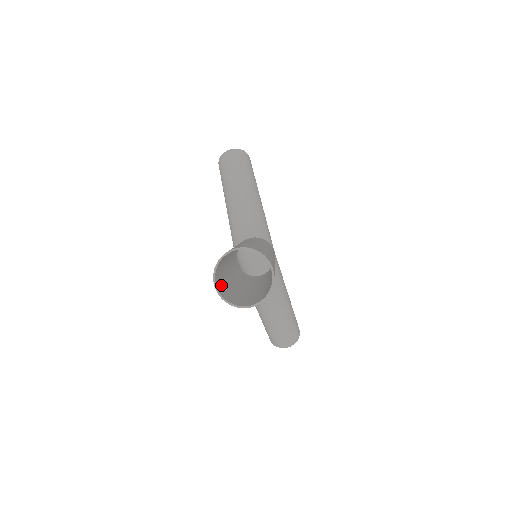
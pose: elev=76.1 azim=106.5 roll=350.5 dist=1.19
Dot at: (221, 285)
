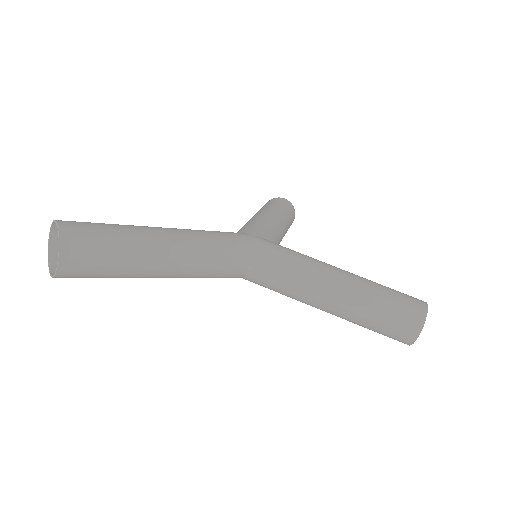
Dot at: occluded
